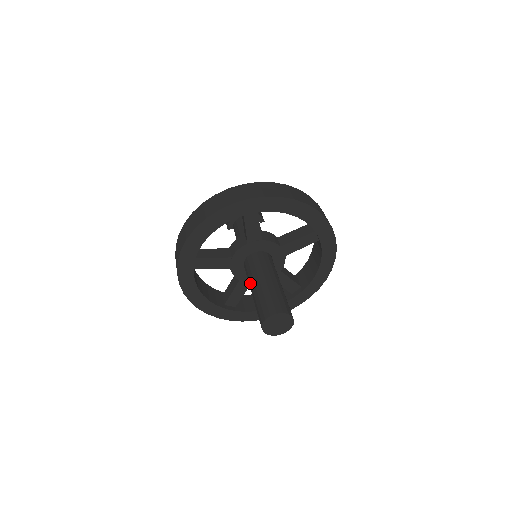
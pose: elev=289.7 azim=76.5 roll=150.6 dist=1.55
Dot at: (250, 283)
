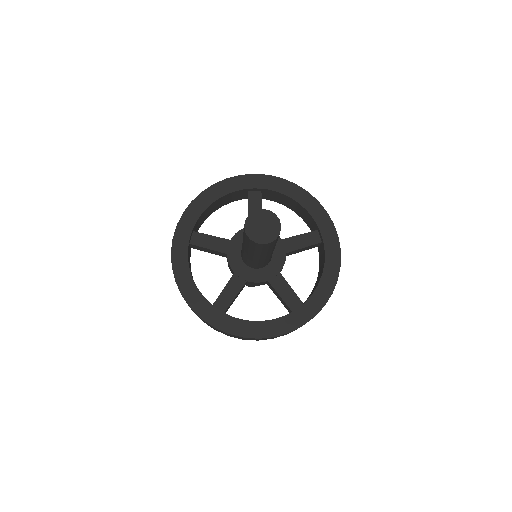
Dot at: occluded
